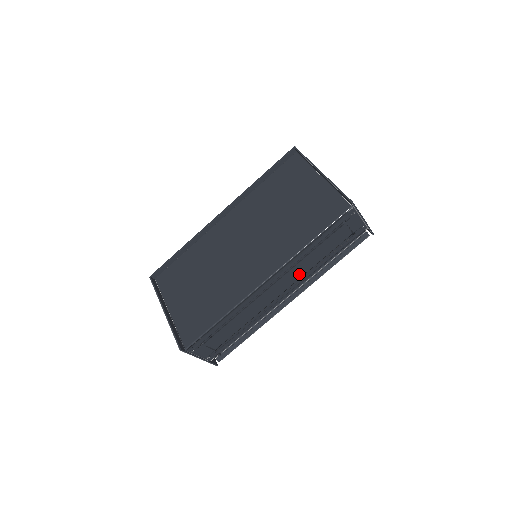
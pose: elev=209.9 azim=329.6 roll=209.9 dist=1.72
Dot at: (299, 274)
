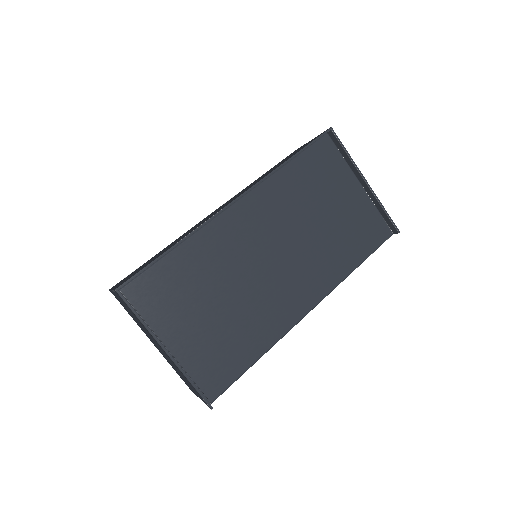
Dot at: occluded
